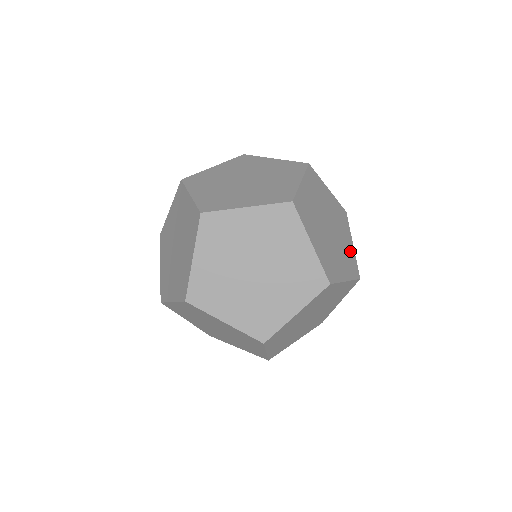
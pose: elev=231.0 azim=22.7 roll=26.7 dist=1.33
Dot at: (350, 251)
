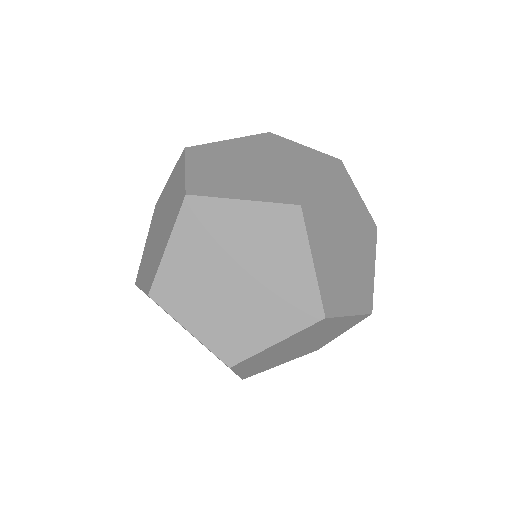
Dot at: (368, 277)
